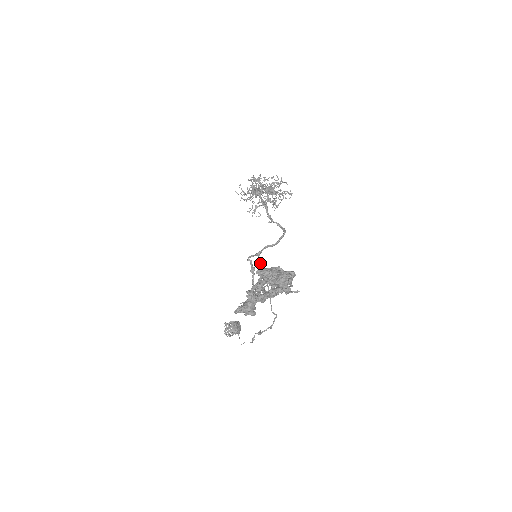
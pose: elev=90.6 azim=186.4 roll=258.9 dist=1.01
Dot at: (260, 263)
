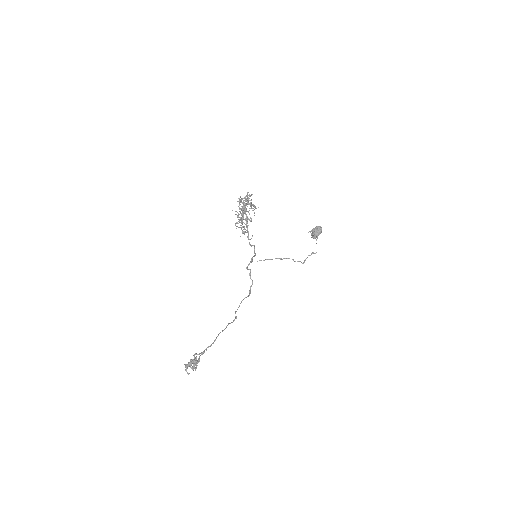
Dot at: occluded
